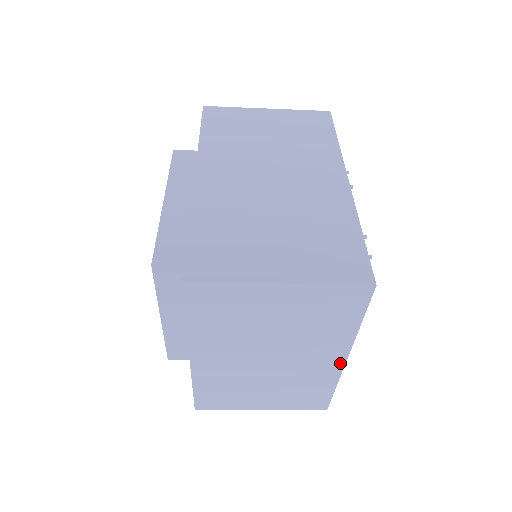
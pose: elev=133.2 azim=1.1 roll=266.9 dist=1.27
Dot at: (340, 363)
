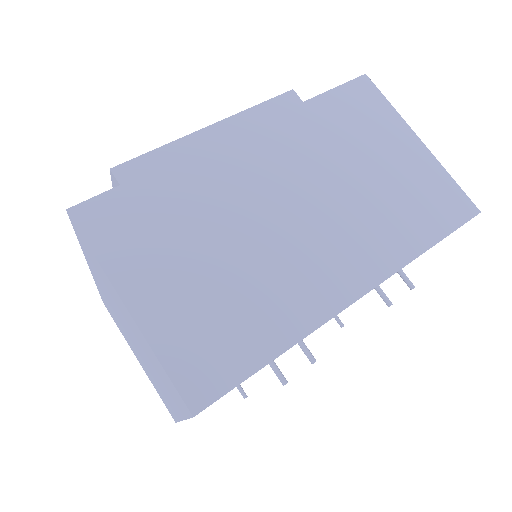
Dot at: (178, 415)
